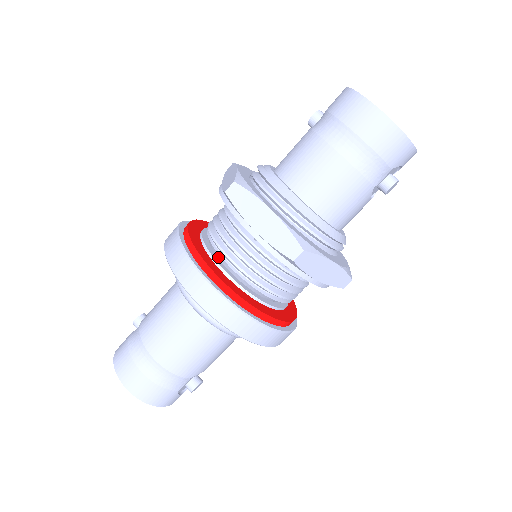
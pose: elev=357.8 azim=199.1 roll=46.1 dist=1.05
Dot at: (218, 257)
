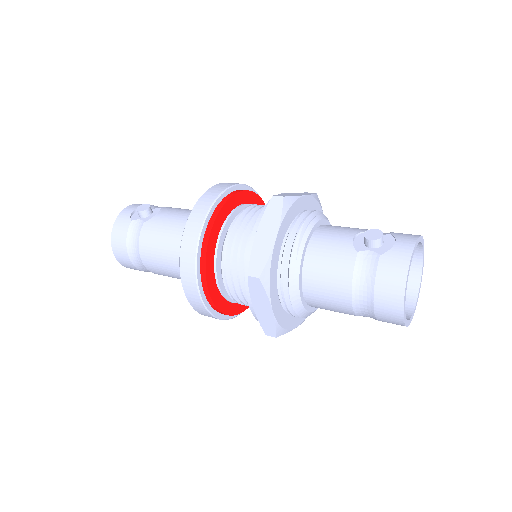
Dot at: (221, 272)
